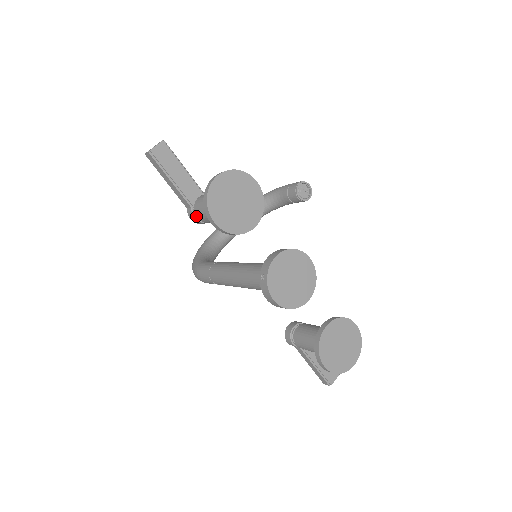
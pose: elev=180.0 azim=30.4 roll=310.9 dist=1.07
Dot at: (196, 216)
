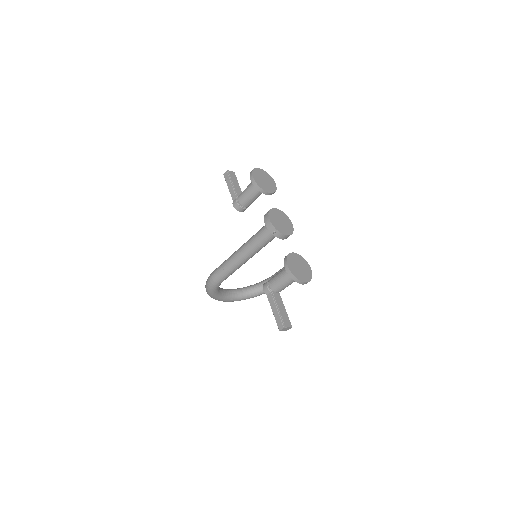
Dot at: (238, 199)
